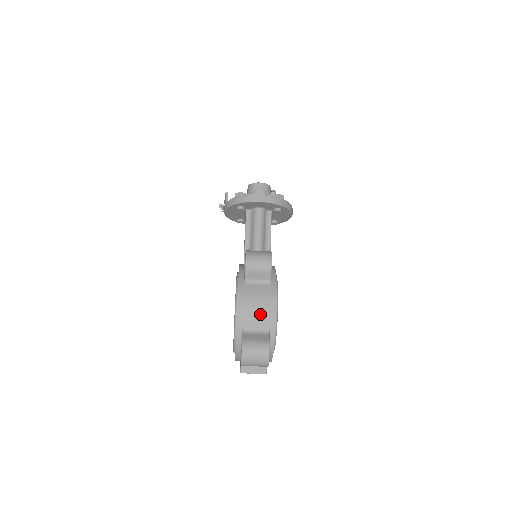
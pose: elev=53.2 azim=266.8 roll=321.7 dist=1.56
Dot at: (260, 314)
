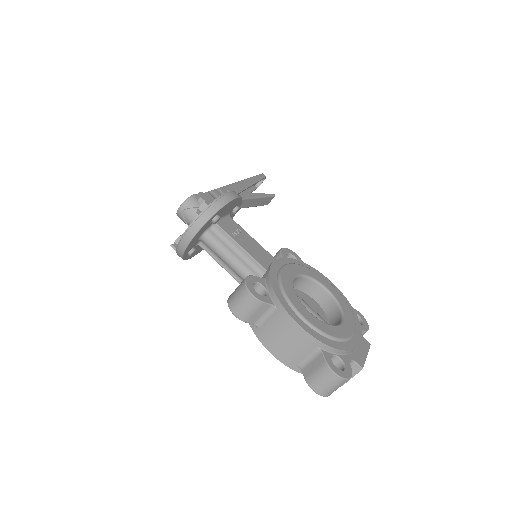
Dot at: (295, 345)
